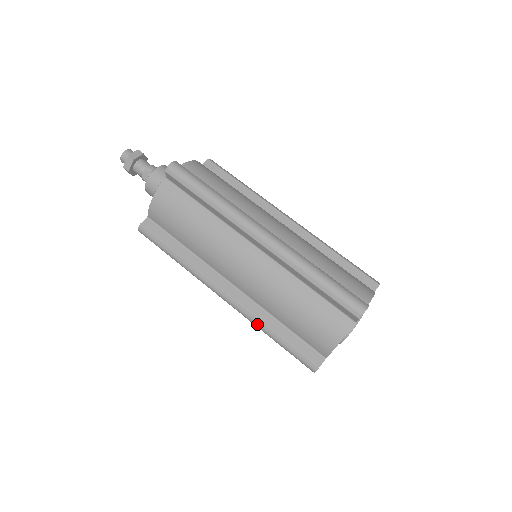
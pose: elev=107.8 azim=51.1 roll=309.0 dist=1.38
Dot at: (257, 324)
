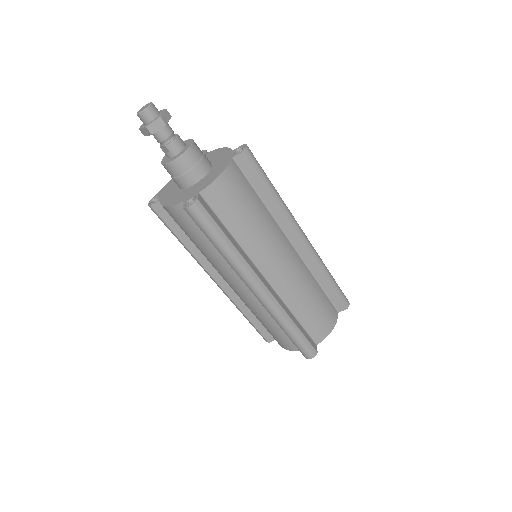
Dot at: occluded
